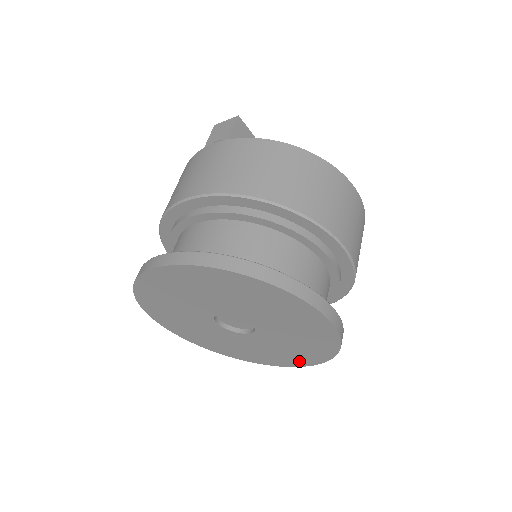
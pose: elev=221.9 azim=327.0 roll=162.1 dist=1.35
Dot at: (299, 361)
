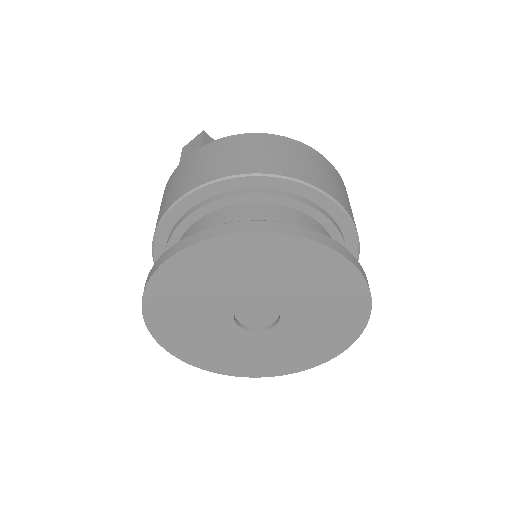
Dot at: (332, 348)
